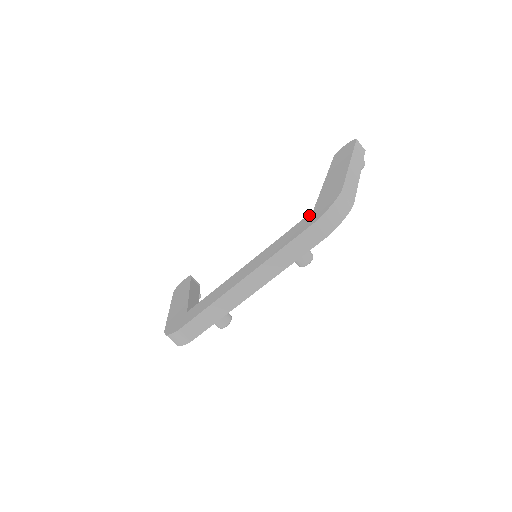
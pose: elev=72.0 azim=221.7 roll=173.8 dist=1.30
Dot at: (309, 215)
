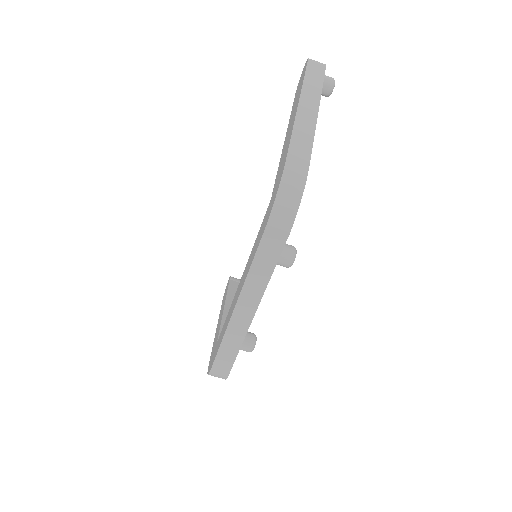
Dot at: (268, 208)
